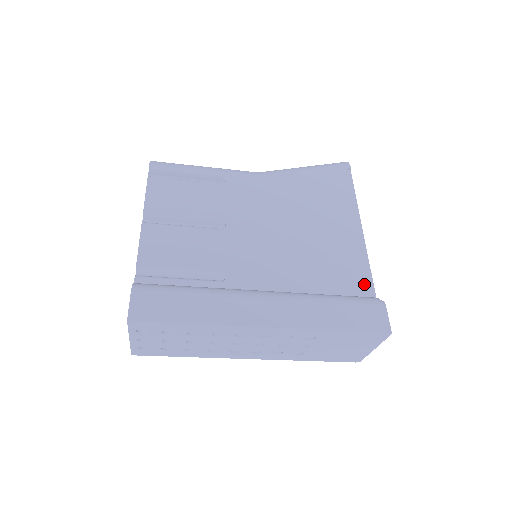
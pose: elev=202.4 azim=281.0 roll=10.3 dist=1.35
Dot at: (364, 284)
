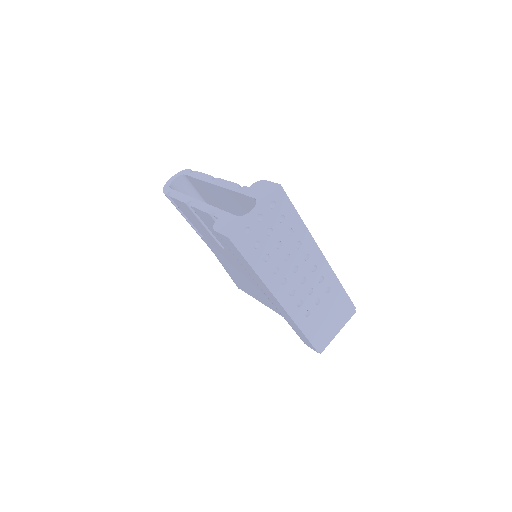
Dot at: occluded
